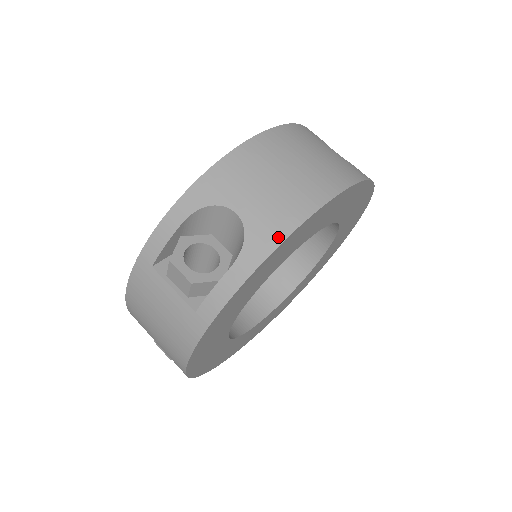
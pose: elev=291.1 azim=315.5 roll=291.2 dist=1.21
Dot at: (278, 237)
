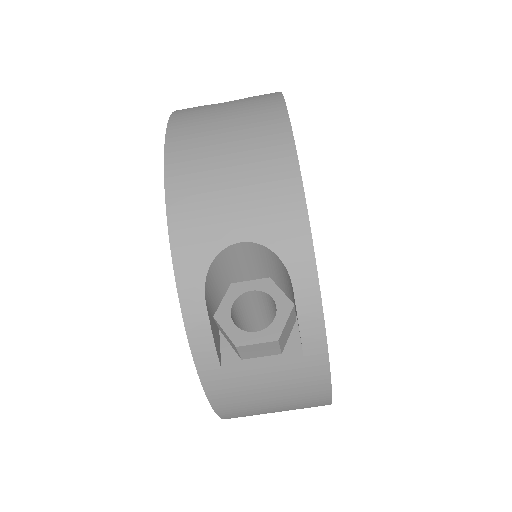
Dot at: (300, 218)
